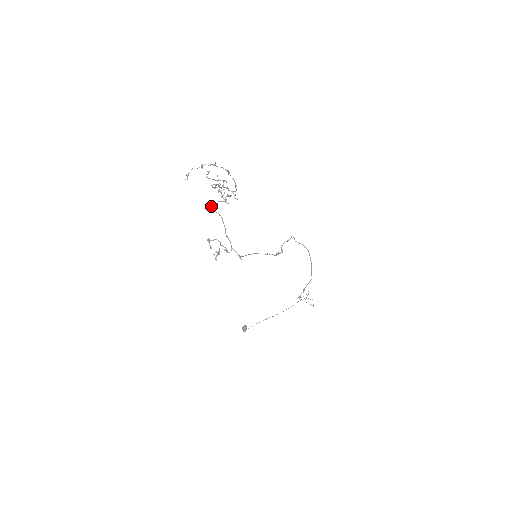
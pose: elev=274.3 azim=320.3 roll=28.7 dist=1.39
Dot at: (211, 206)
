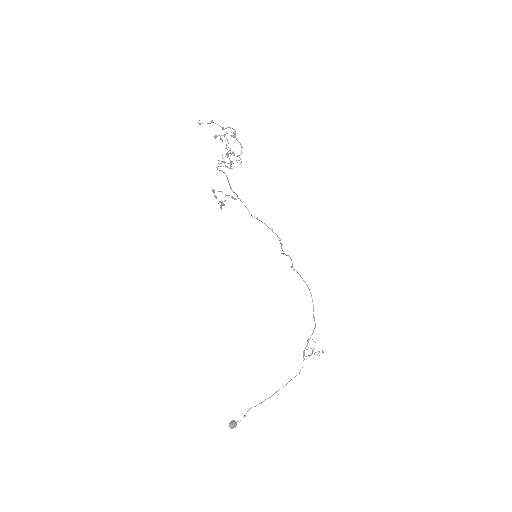
Dot at: (216, 167)
